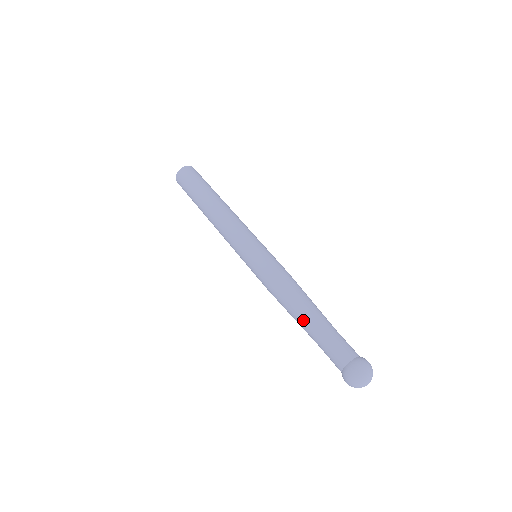
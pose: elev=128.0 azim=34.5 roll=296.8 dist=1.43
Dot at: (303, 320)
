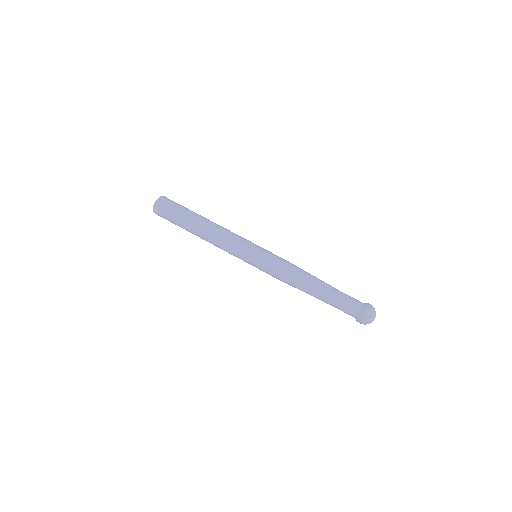
Dot at: (315, 295)
